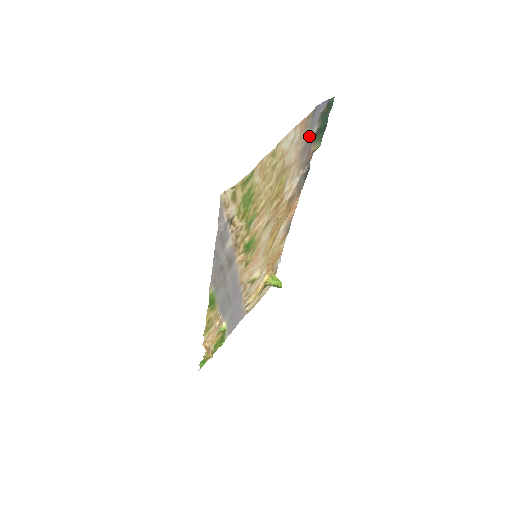
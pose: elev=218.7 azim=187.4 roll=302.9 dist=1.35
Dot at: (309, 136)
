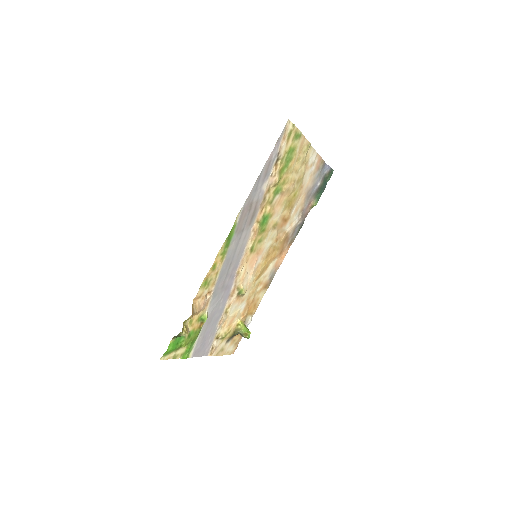
Dot at: (315, 184)
